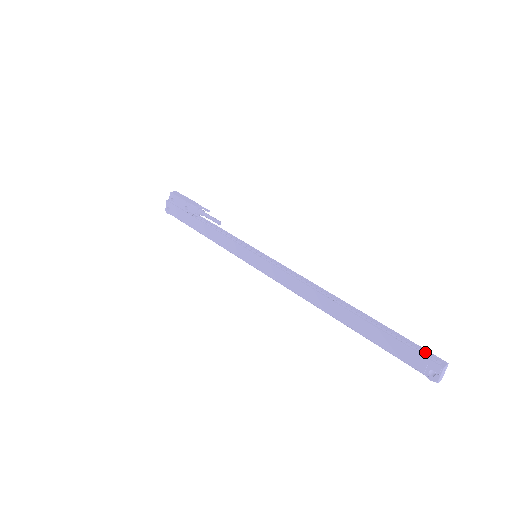
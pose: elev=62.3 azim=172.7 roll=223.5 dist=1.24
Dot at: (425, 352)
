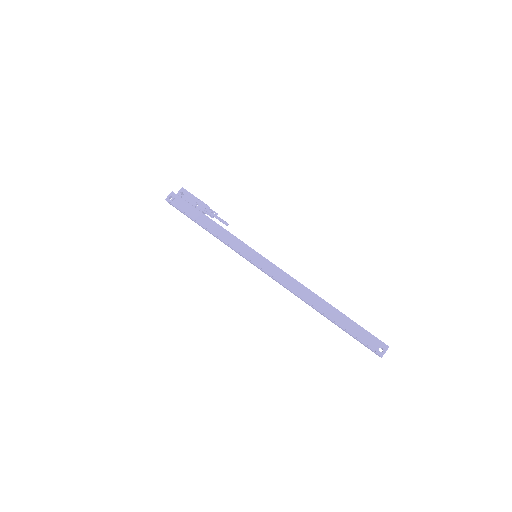
Dot at: (375, 339)
